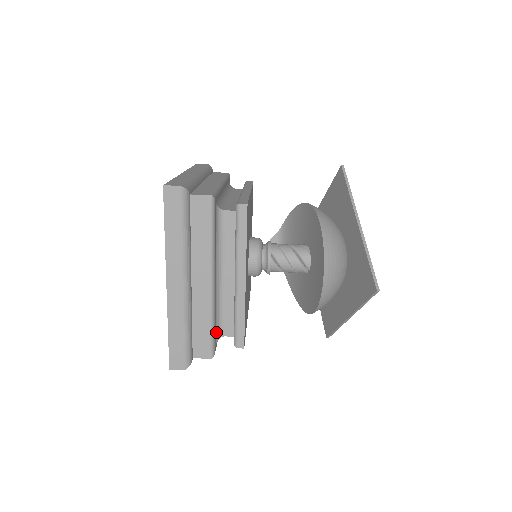
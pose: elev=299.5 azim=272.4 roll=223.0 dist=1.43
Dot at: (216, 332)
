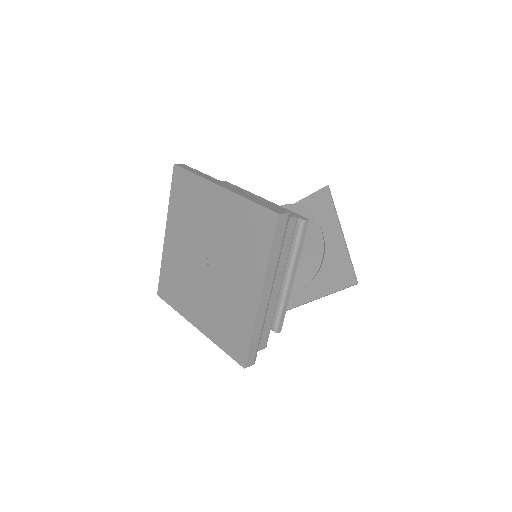
Dot at: occluded
